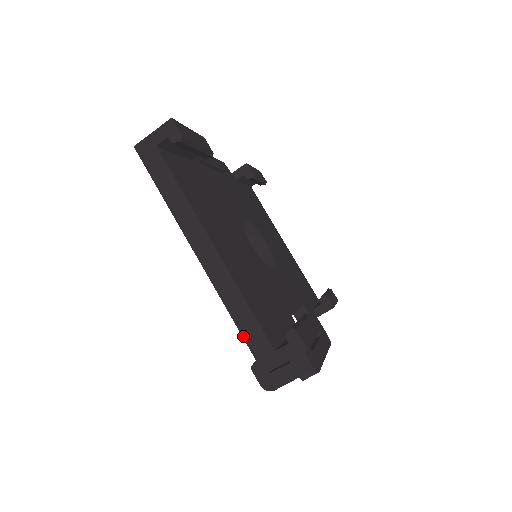
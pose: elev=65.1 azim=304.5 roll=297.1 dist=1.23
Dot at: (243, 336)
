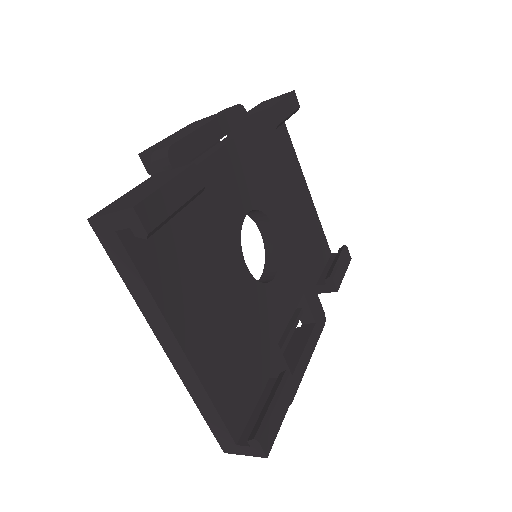
Dot at: (208, 424)
